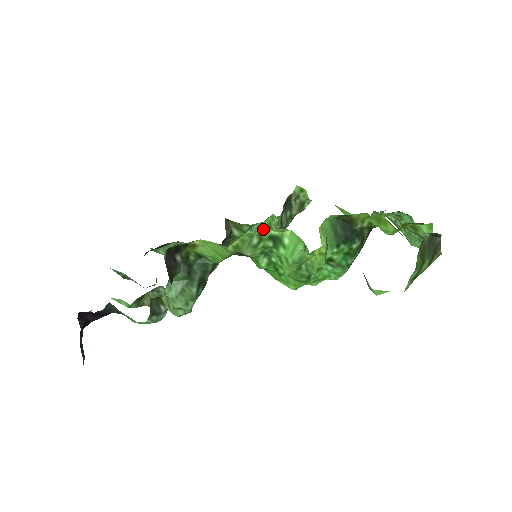
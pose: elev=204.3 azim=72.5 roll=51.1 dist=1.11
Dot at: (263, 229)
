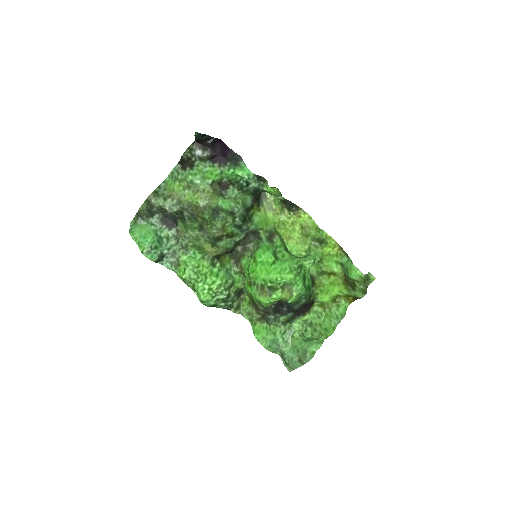
Dot at: (285, 242)
